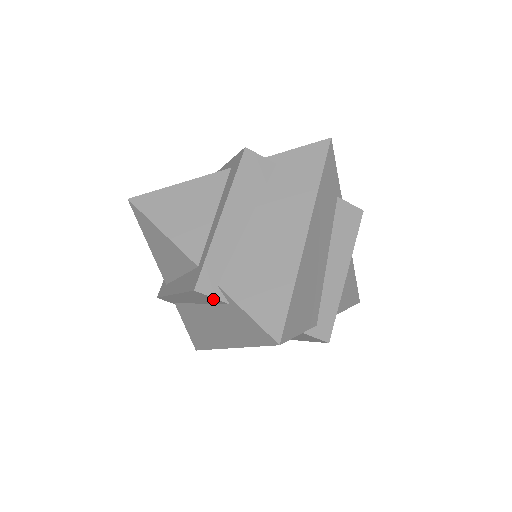
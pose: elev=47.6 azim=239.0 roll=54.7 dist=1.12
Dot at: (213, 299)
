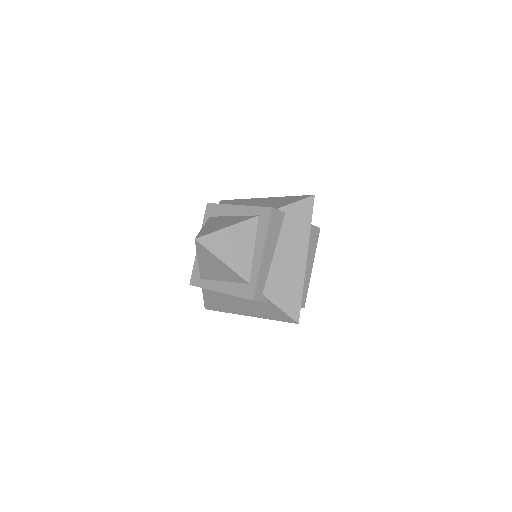
Dot at: occluded
